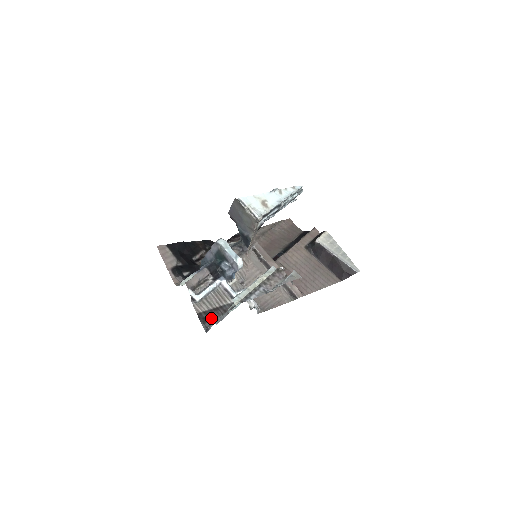
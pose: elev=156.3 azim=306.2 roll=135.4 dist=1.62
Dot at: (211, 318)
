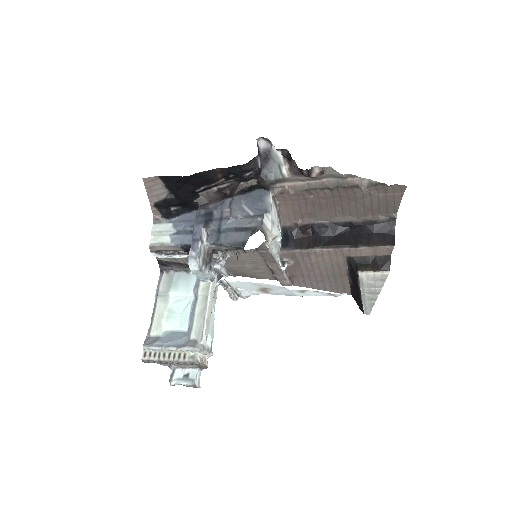
Dot at: (171, 266)
